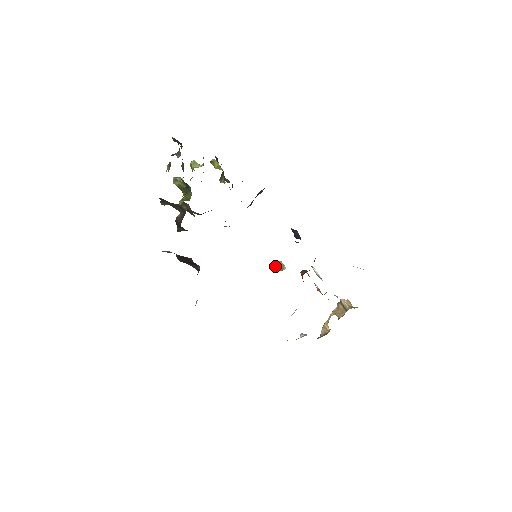
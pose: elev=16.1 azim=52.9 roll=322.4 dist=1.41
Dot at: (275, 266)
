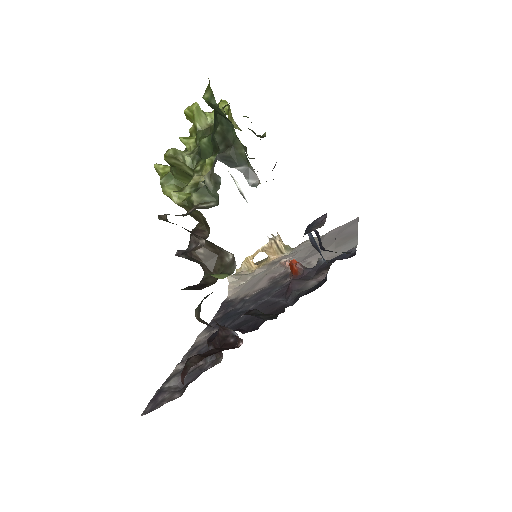
Dot at: occluded
